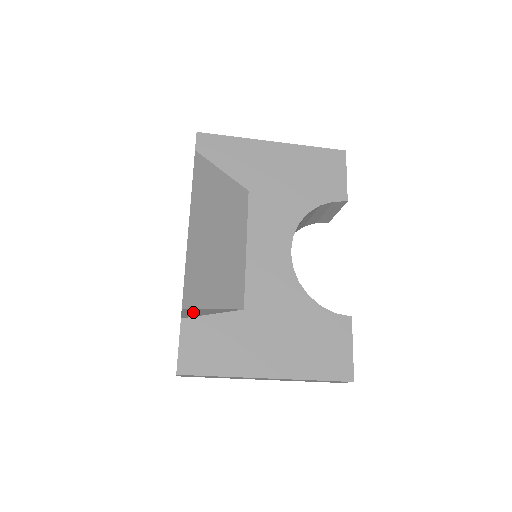
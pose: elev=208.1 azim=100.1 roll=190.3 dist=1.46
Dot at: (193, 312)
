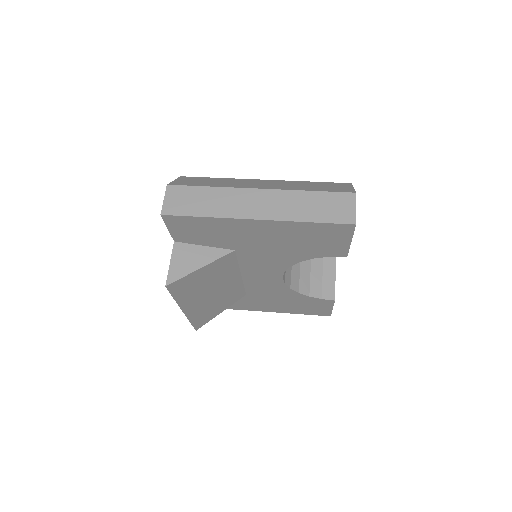
Dot at: occluded
